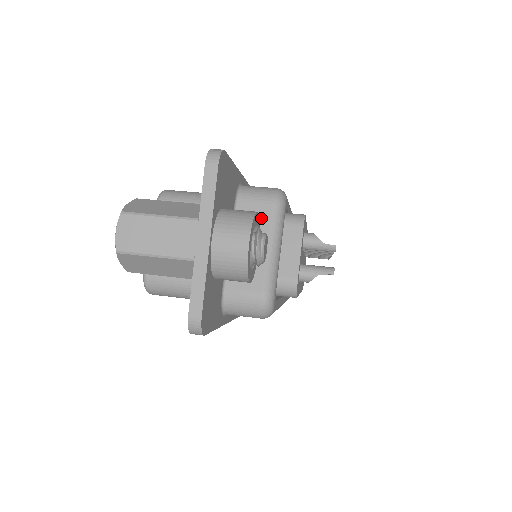
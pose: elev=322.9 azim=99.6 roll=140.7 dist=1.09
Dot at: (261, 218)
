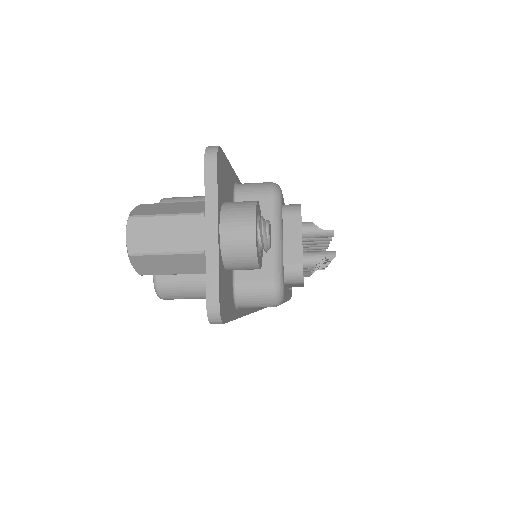
Dot at: occluded
